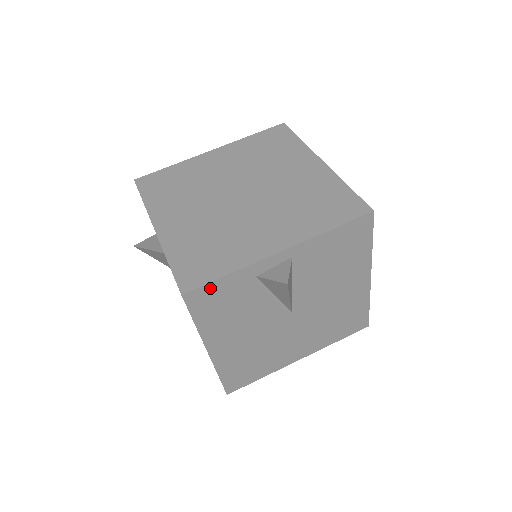
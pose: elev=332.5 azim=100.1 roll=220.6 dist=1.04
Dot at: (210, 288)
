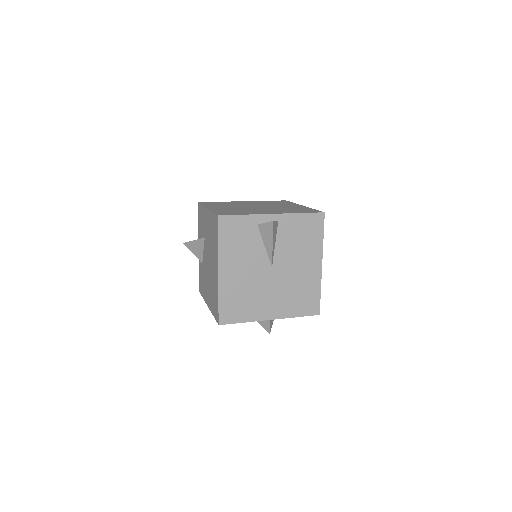
Dot at: (233, 219)
